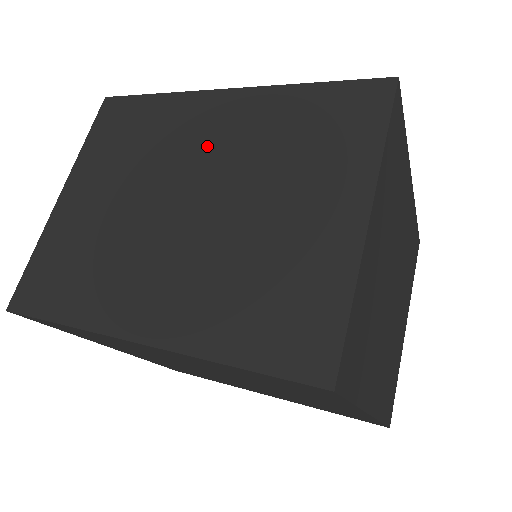
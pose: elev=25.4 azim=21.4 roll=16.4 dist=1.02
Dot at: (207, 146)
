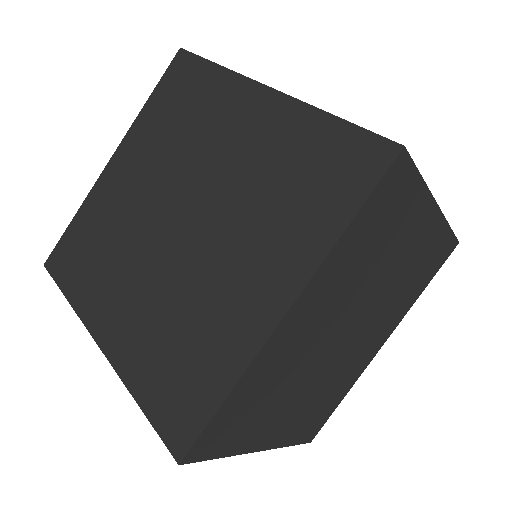
Dot at: occluded
